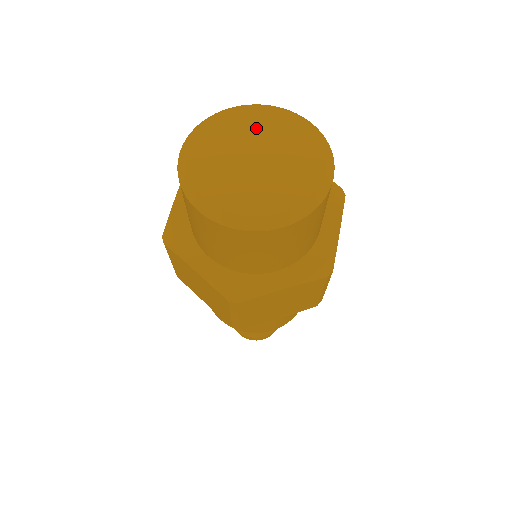
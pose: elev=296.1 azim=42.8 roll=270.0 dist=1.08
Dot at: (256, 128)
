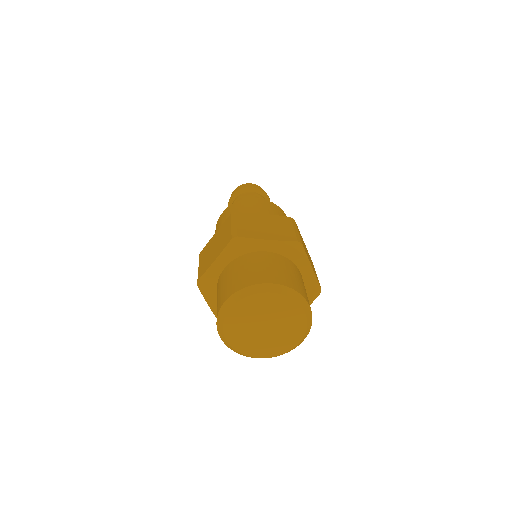
Dot at: (275, 311)
